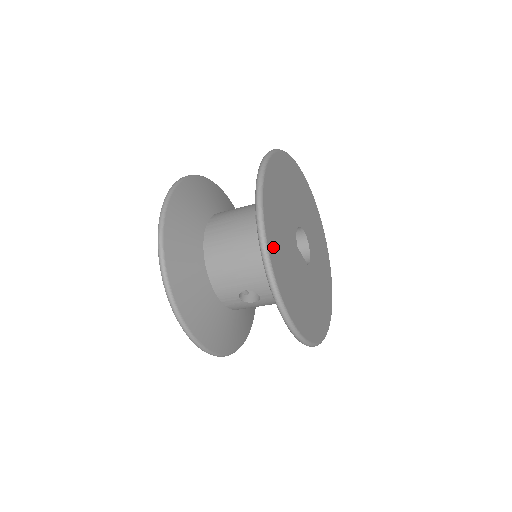
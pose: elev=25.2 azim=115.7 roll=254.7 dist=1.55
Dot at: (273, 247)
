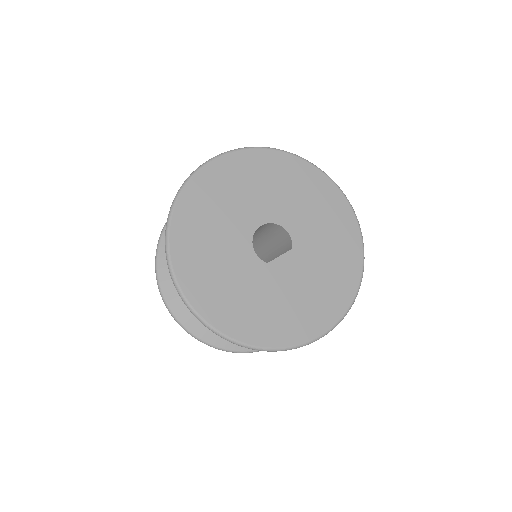
Dot at: (246, 329)
